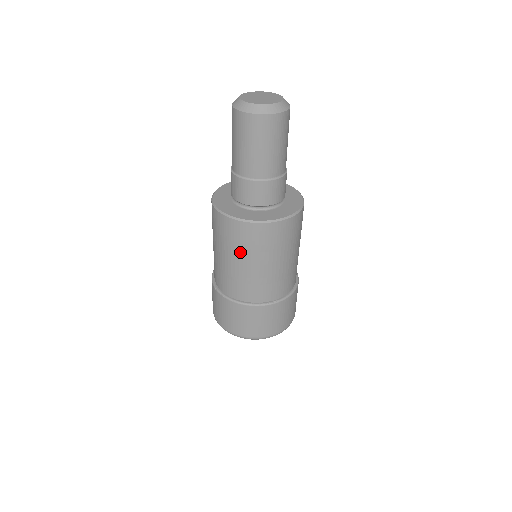
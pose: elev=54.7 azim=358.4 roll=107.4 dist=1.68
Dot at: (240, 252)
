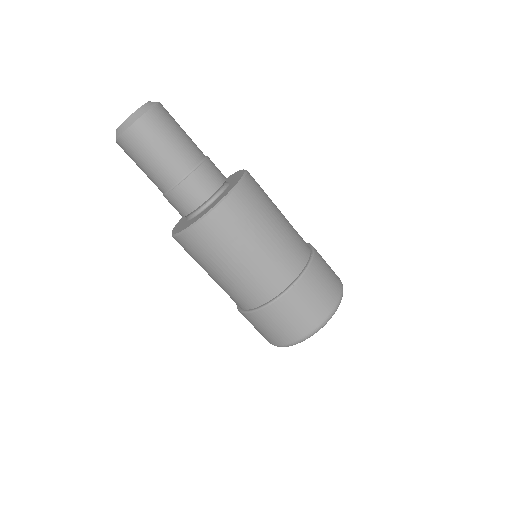
Dot at: (252, 229)
